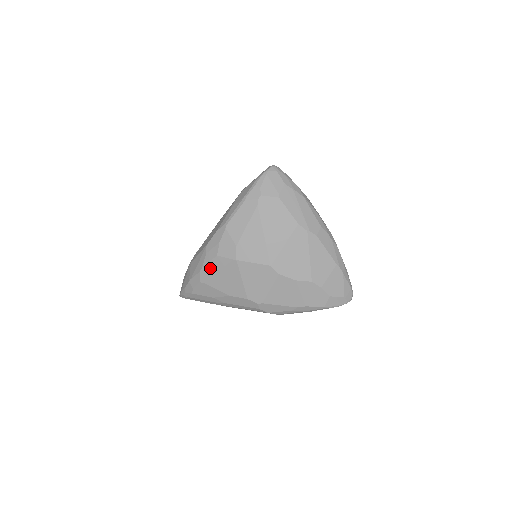
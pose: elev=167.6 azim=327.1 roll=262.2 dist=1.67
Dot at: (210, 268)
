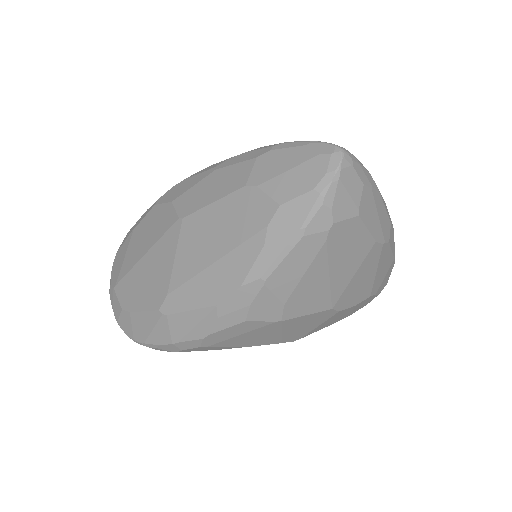
Dot at: (226, 333)
